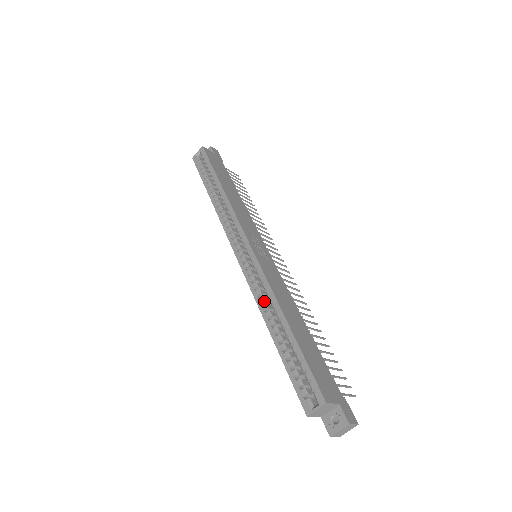
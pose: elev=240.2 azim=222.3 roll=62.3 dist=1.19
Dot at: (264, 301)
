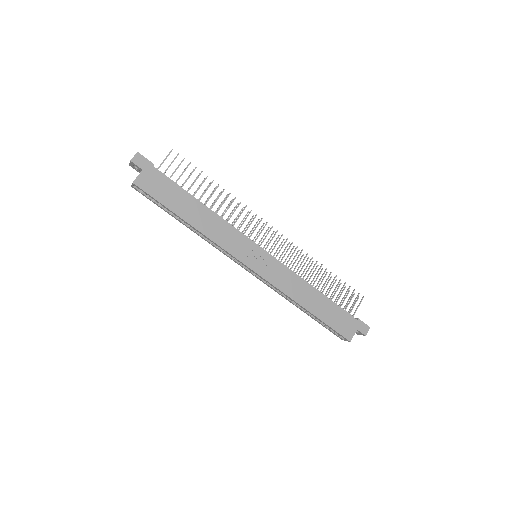
Dot at: occluded
